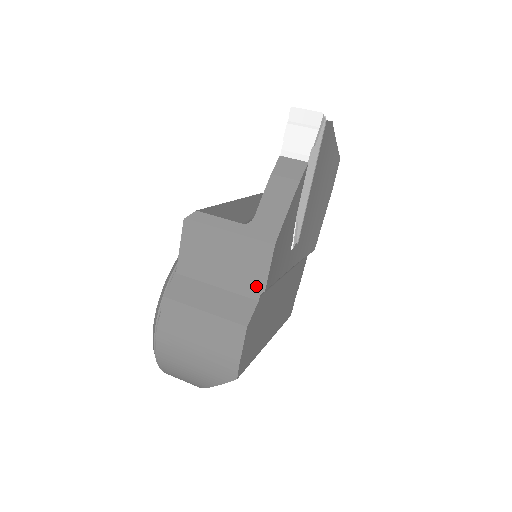
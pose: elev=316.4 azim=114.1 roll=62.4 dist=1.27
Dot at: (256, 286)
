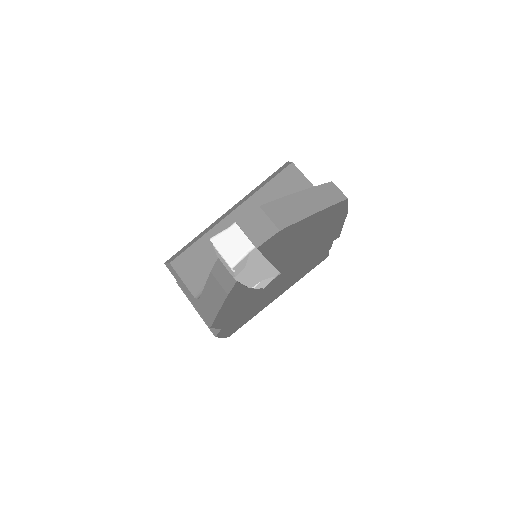
Dot at: occluded
